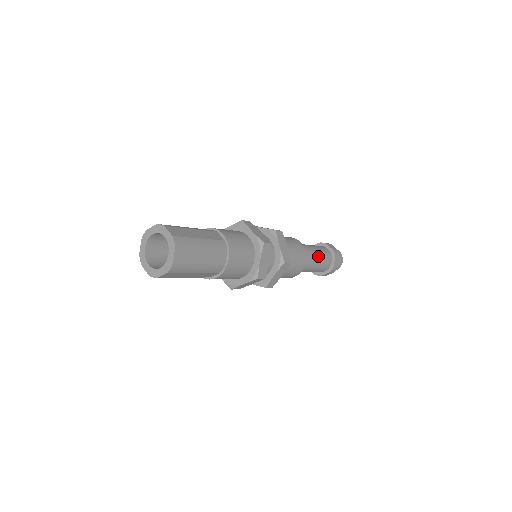
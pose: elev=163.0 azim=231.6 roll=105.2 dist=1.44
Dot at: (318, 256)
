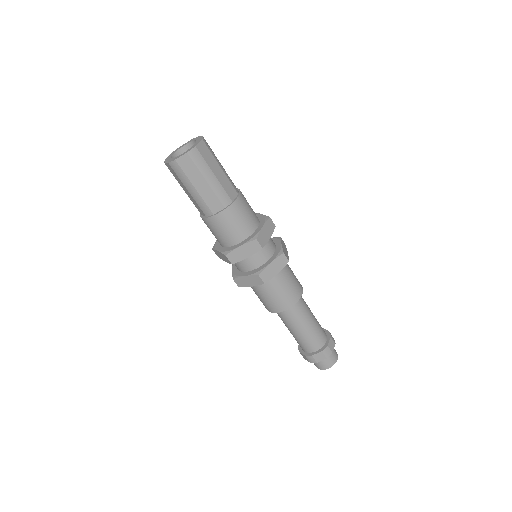
Dot at: (307, 328)
